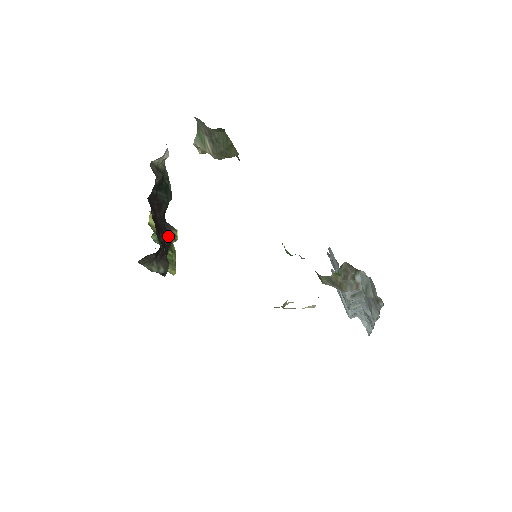
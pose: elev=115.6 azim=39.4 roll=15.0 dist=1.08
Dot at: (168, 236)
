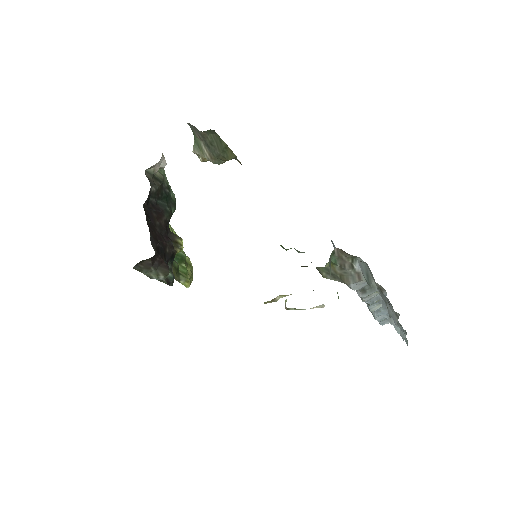
Dot at: (170, 244)
